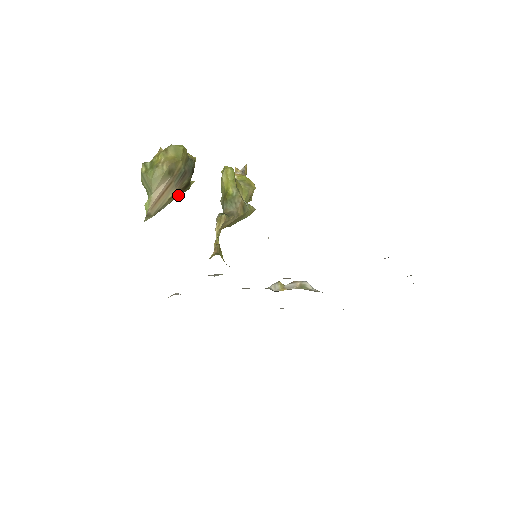
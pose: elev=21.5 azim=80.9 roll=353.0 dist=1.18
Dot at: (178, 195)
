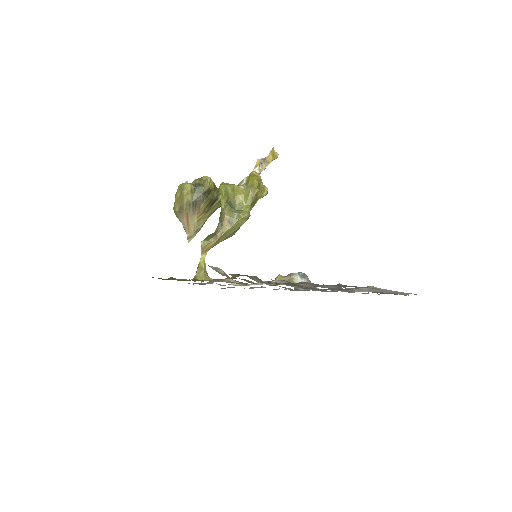
Dot at: (212, 210)
